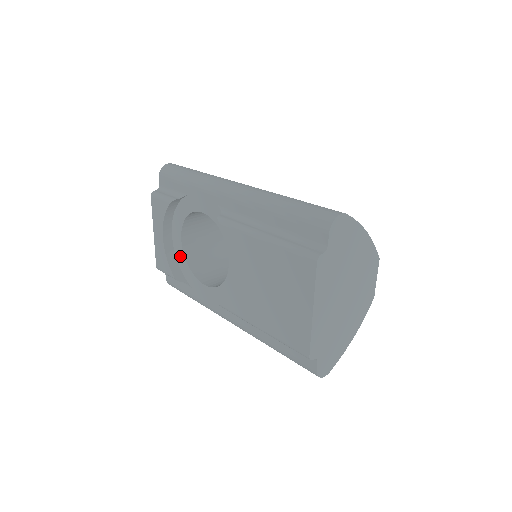
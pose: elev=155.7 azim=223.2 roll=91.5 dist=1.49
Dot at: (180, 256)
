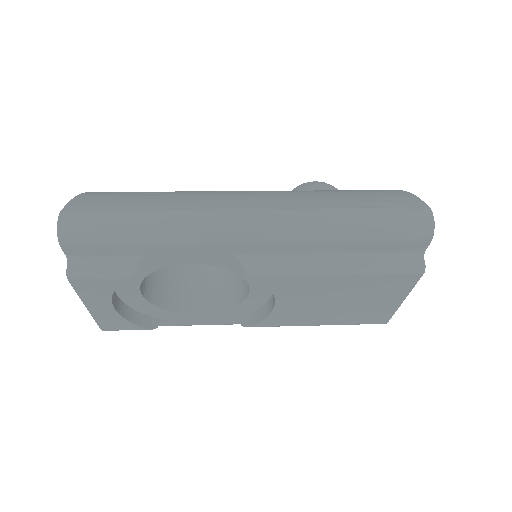
Dot at: (141, 305)
